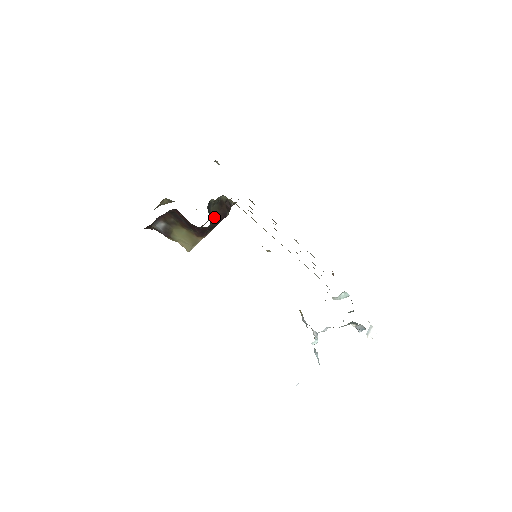
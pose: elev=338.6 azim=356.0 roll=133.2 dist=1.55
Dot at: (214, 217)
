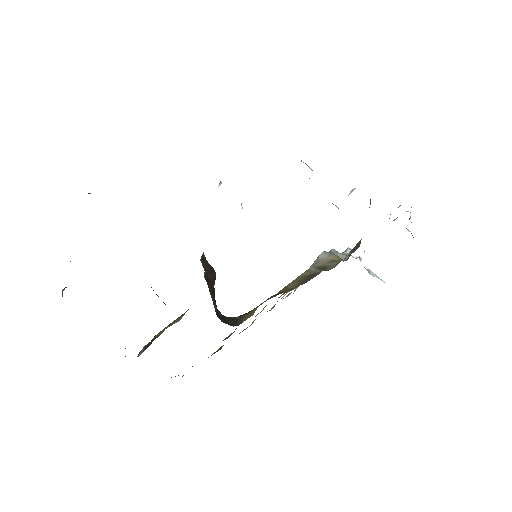
Dot at: (214, 301)
